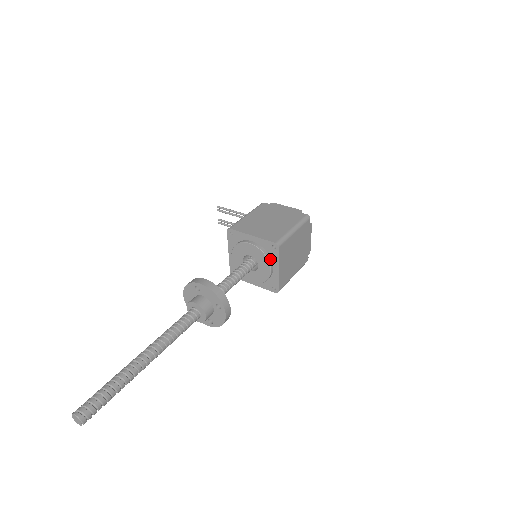
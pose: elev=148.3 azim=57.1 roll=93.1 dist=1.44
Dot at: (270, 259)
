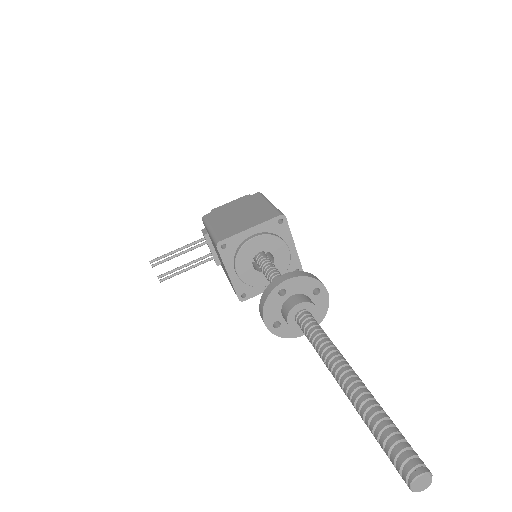
Dot at: (282, 239)
